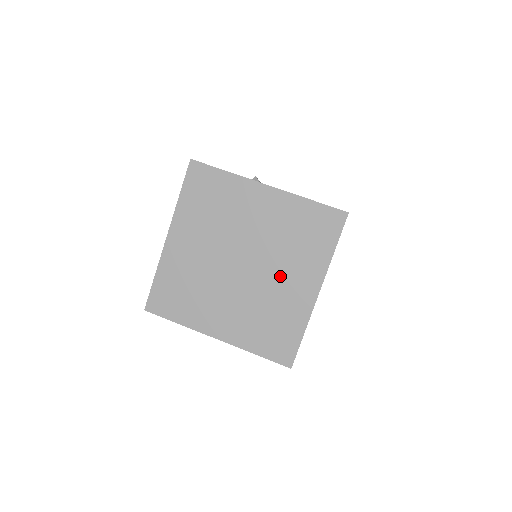
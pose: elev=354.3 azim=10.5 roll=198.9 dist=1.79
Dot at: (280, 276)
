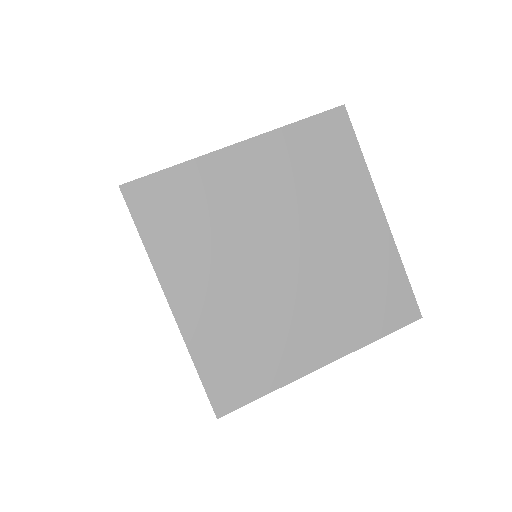
Dot at: (333, 232)
